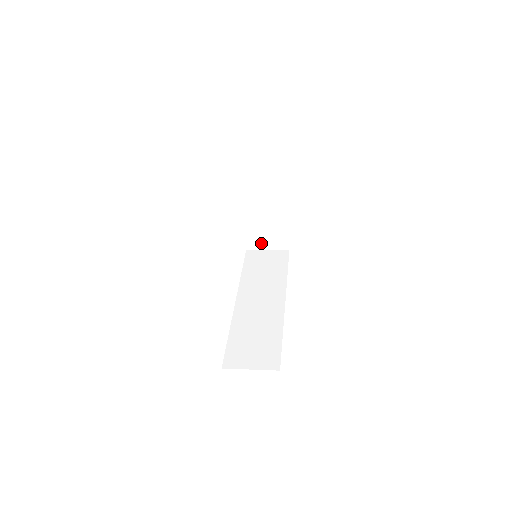
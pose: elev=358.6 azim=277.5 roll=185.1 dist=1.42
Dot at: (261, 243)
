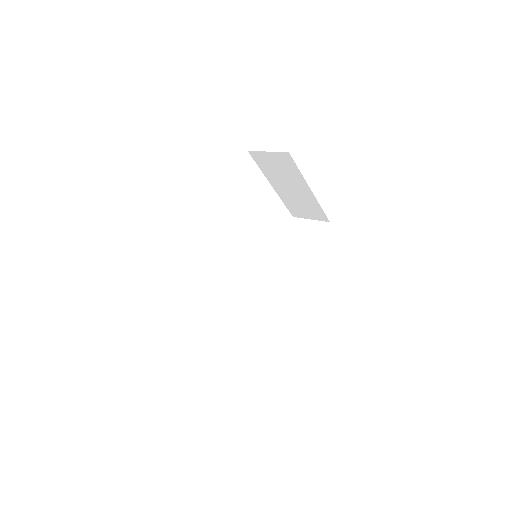
Dot at: (303, 214)
